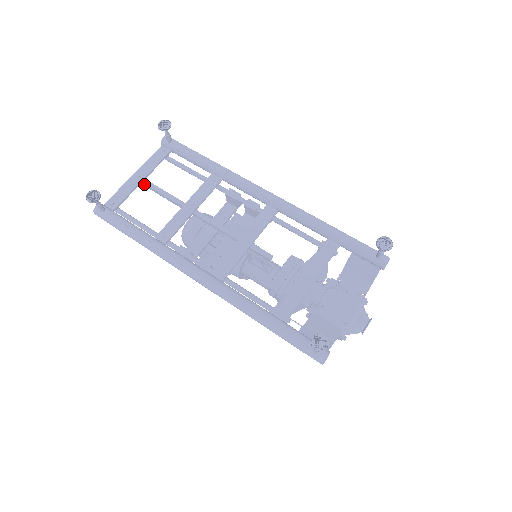
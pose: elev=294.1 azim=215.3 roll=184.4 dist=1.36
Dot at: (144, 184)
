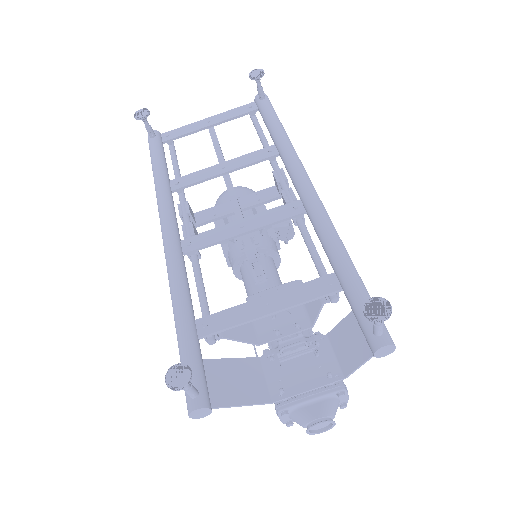
Dot at: (209, 131)
